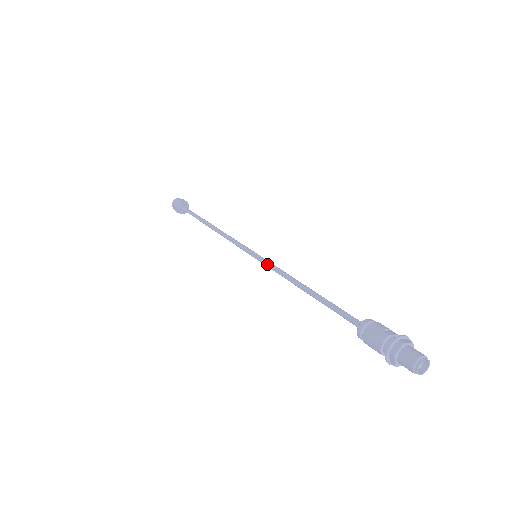
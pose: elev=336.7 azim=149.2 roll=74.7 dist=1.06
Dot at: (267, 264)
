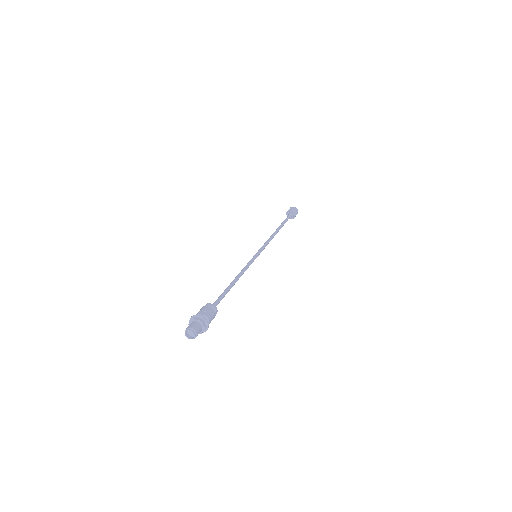
Dot at: (248, 262)
